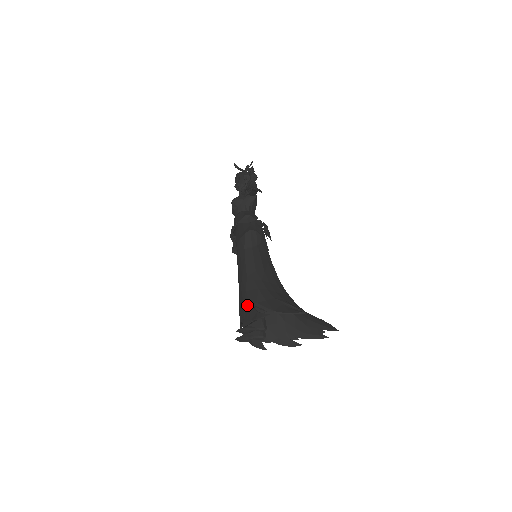
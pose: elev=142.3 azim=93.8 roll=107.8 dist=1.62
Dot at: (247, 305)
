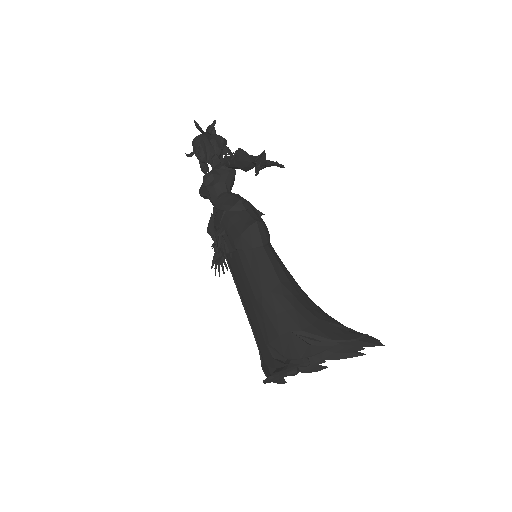
Dot at: (286, 335)
